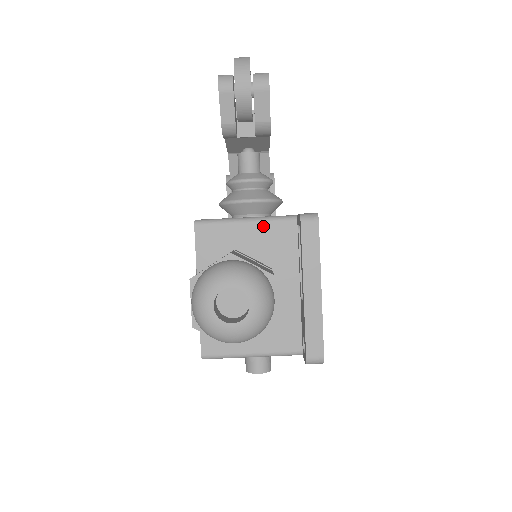
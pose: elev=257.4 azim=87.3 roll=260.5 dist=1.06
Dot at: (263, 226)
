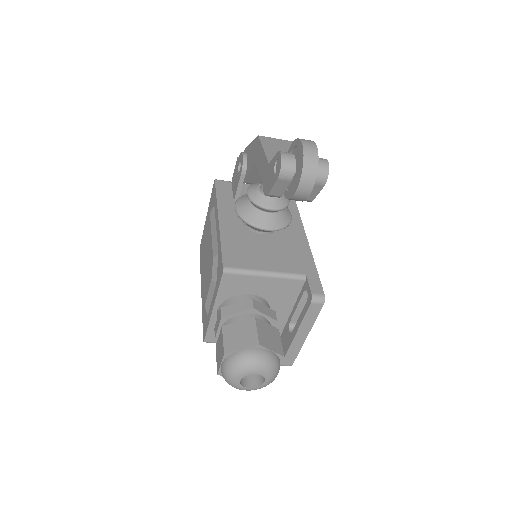
Dot at: (278, 281)
